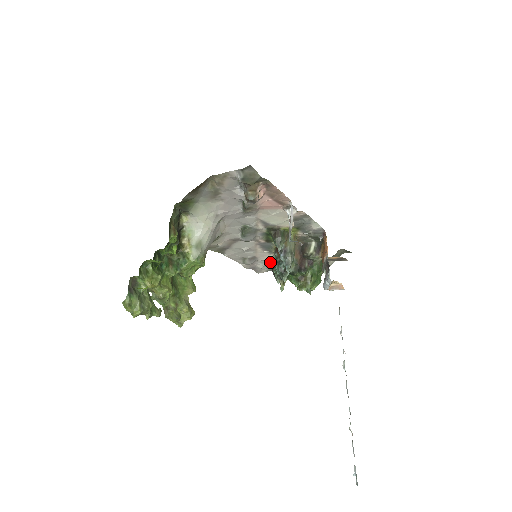
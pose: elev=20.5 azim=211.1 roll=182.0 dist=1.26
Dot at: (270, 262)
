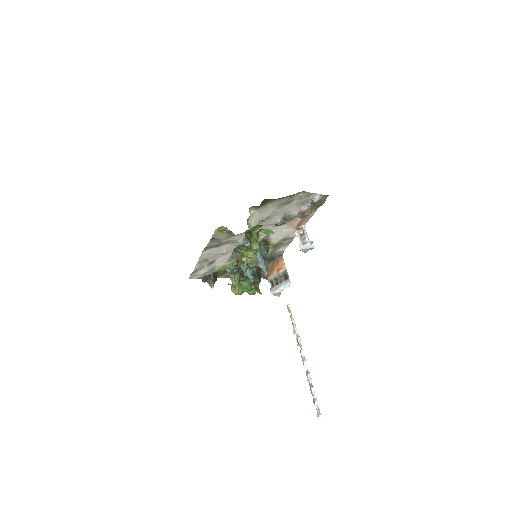
Dot at: (213, 270)
